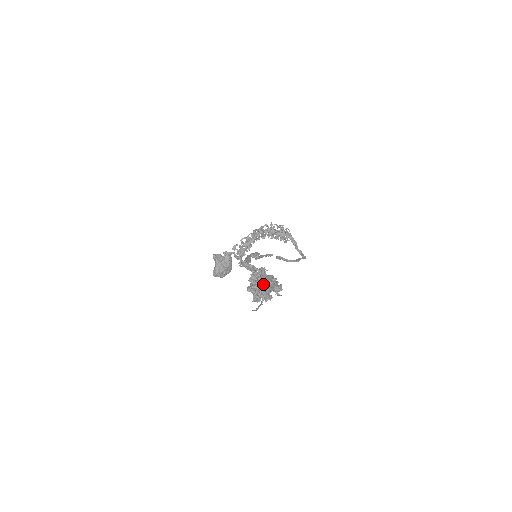
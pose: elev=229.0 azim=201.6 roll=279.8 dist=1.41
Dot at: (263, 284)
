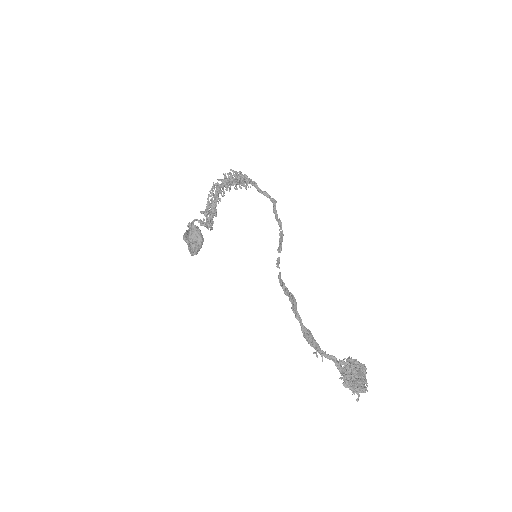
Dot at: (359, 382)
